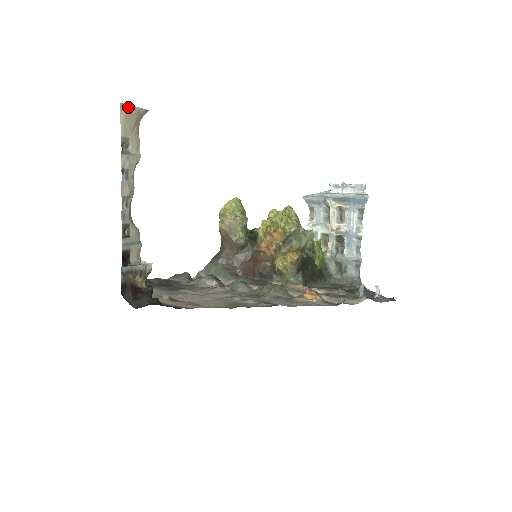
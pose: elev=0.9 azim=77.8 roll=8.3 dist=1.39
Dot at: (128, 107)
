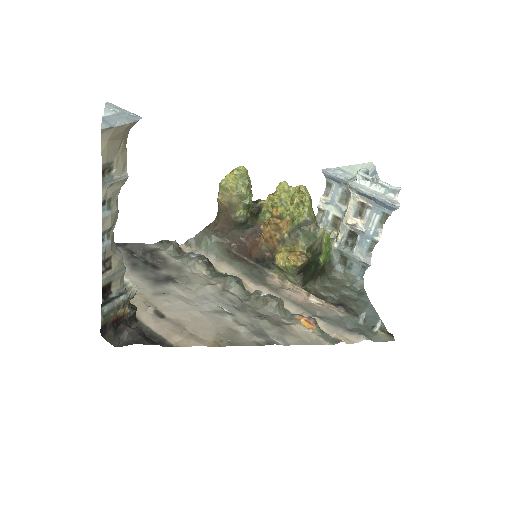
Dot at: (112, 128)
